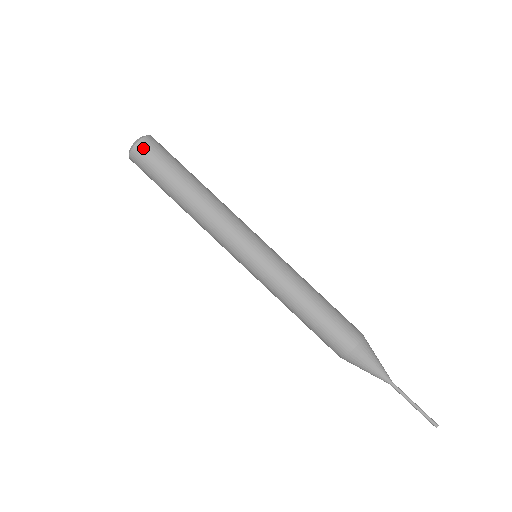
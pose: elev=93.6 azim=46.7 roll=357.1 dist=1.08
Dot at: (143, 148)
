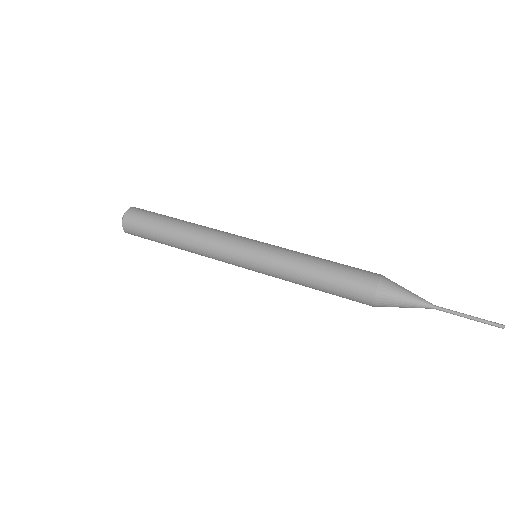
Dot at: occluded
